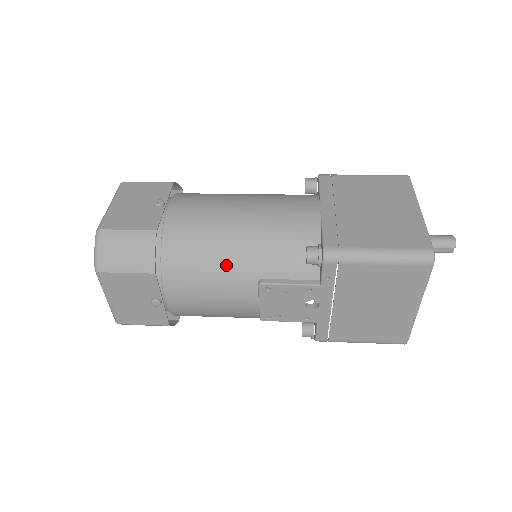
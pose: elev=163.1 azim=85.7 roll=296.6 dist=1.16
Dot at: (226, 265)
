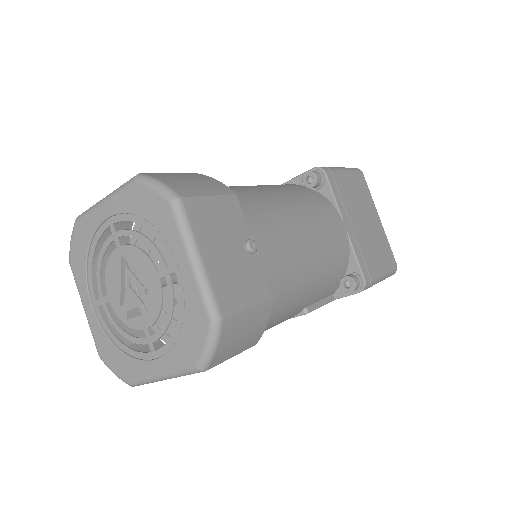
Dot at: (295, 306)
